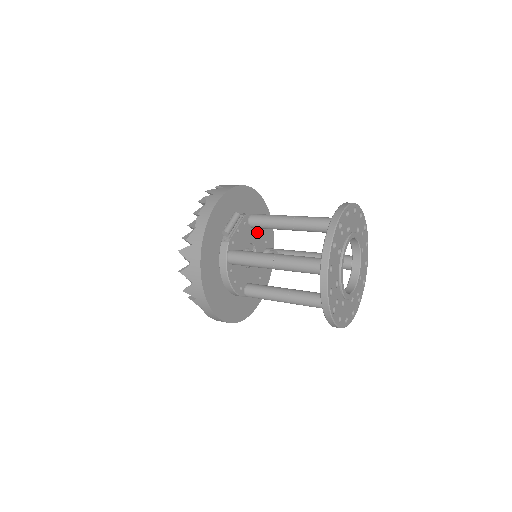
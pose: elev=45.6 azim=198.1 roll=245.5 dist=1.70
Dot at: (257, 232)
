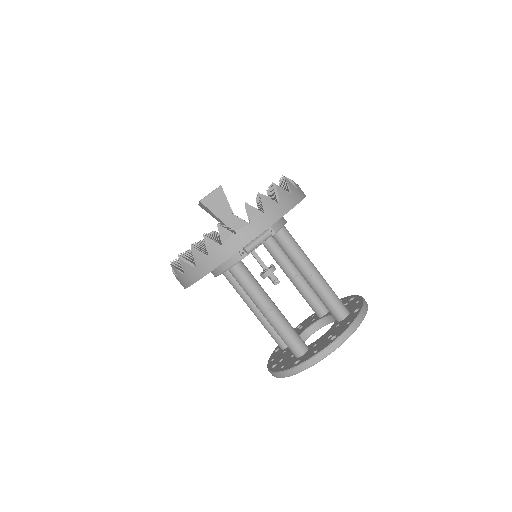
Dot at: occluded
